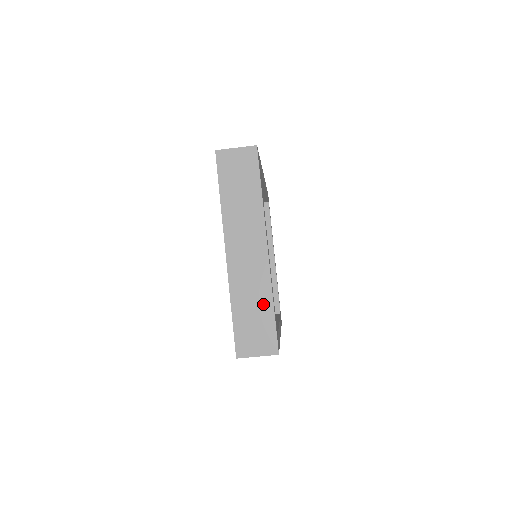
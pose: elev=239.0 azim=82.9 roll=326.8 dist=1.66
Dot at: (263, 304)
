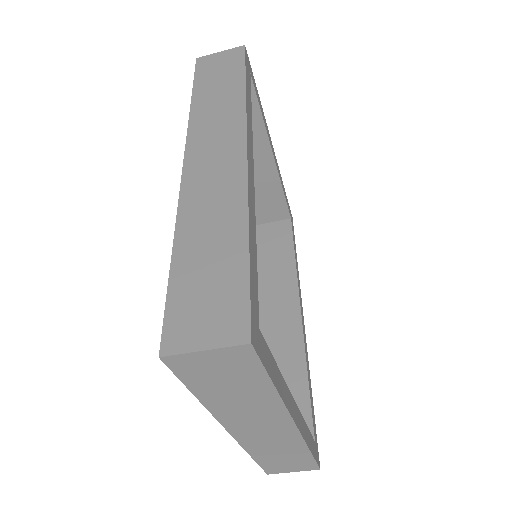
Dot at: (295, 452)
